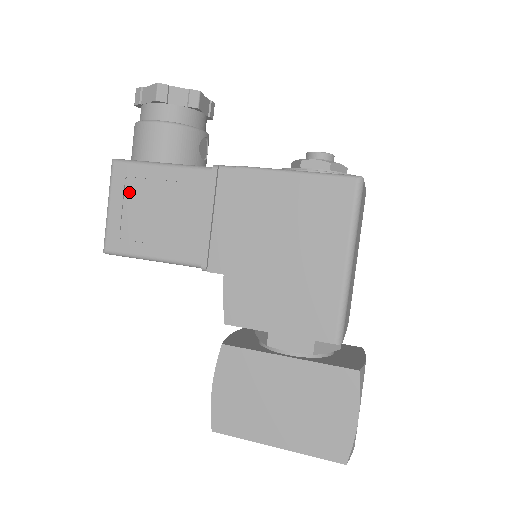
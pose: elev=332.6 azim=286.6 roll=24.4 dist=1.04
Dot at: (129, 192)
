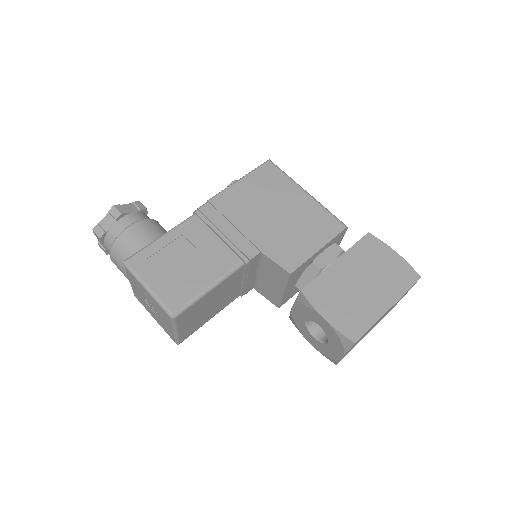
Dot at: (155, 267)
